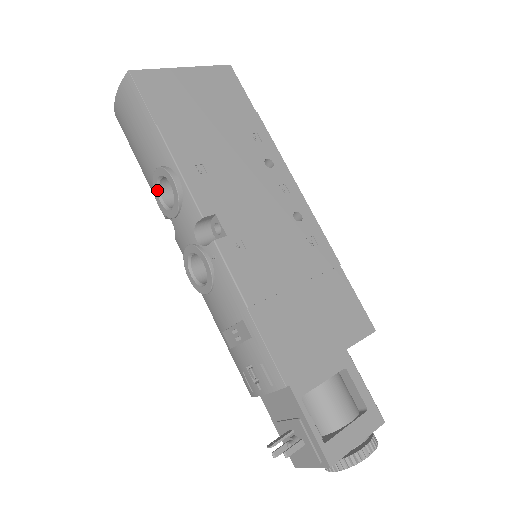
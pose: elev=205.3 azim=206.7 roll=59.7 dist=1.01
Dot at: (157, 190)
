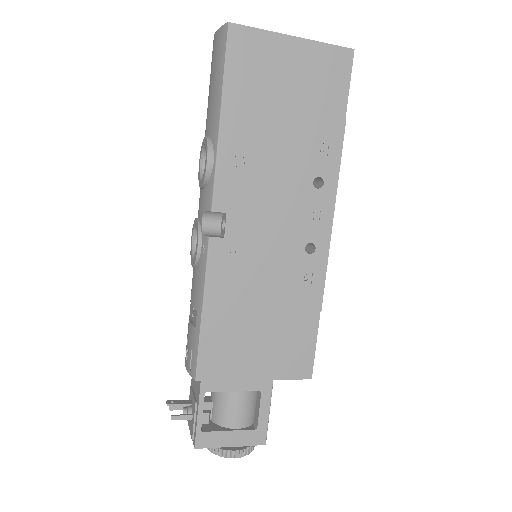
Dot at: (202, 152)
